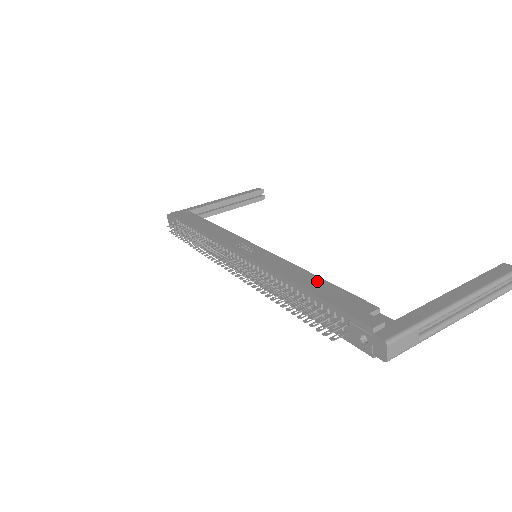
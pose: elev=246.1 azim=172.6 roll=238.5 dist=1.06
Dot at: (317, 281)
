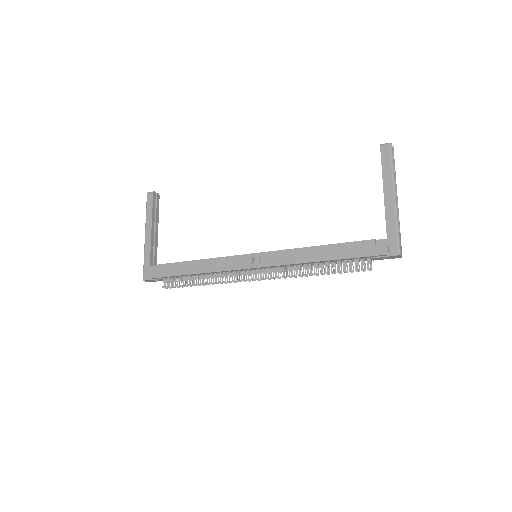
Dot at: (326, 249)
